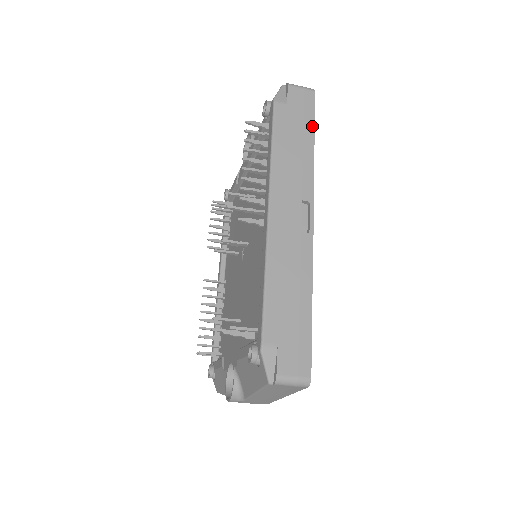
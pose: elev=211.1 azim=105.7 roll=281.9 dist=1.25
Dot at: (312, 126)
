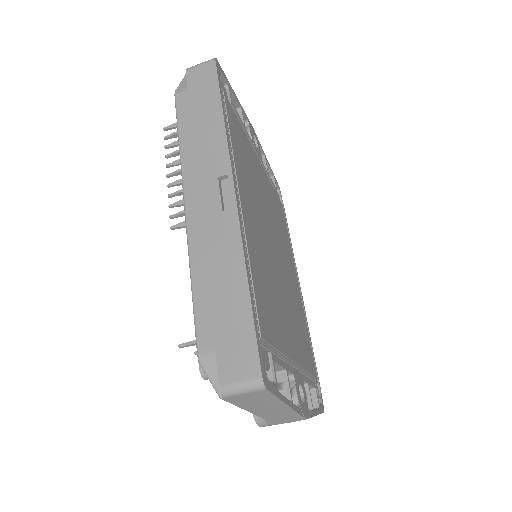
Dot at: (217, 95)
